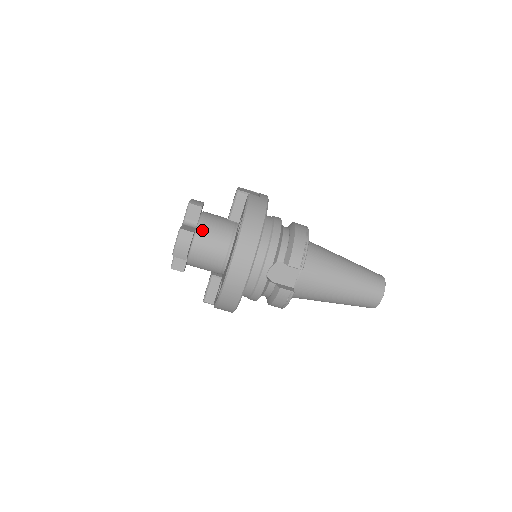
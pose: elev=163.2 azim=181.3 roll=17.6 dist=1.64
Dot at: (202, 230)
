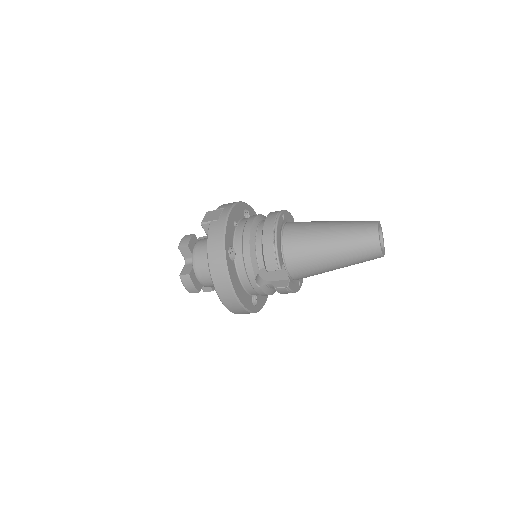
Dot at: (197, 266)
